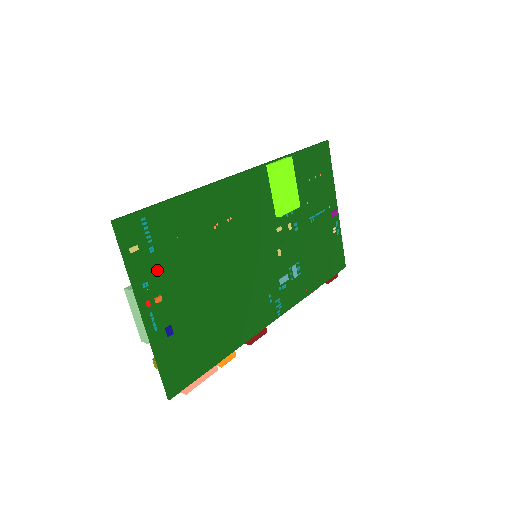
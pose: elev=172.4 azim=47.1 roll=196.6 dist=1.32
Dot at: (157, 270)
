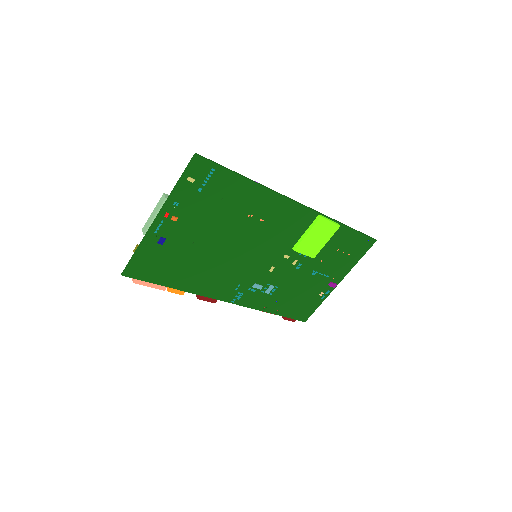
Dot at: (191, 203)
